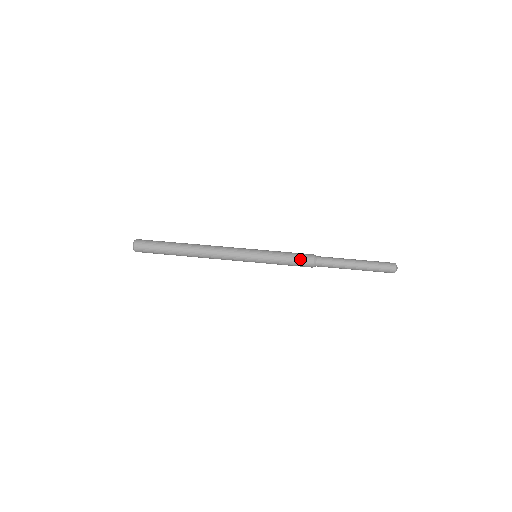
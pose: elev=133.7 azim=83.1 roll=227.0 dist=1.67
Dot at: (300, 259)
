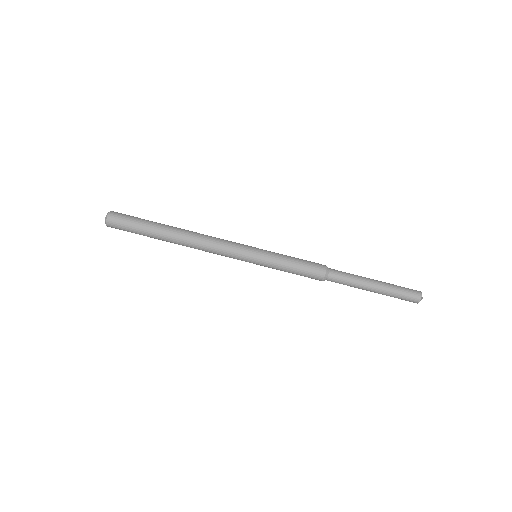
Dot at: (308, 273)
